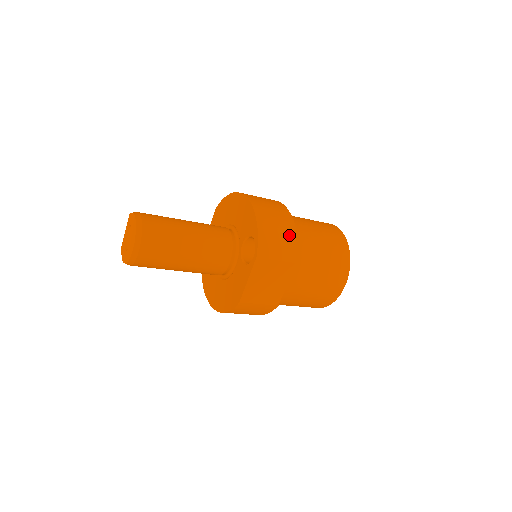
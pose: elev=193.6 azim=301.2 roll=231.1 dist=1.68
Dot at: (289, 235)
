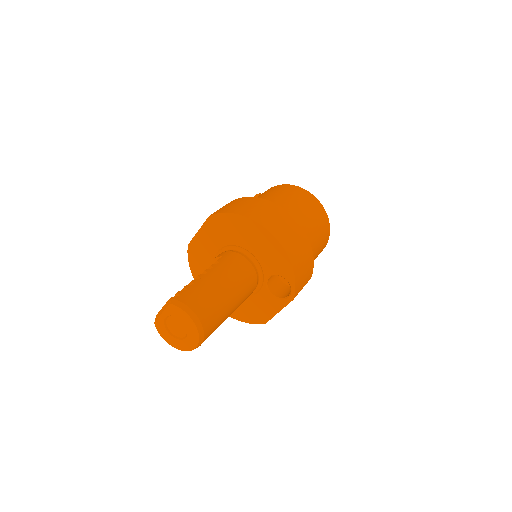
Dot at: (310, 260)
